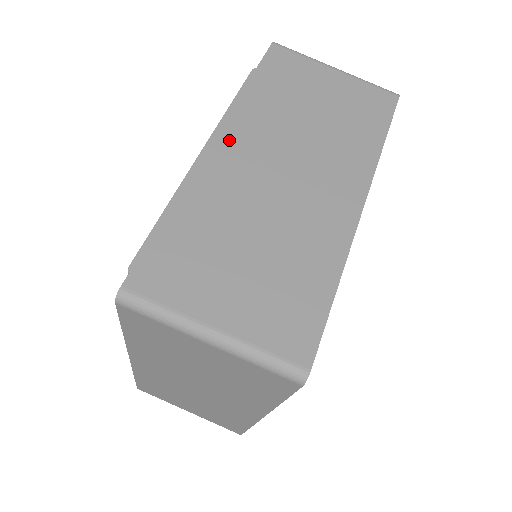
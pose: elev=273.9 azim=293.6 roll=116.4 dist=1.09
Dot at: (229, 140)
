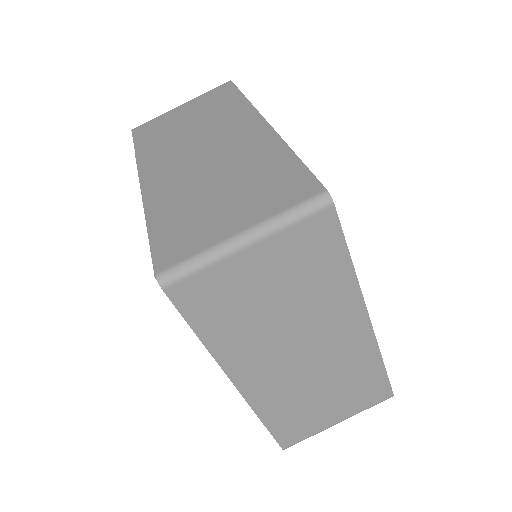
Dot at: (151, 174)
